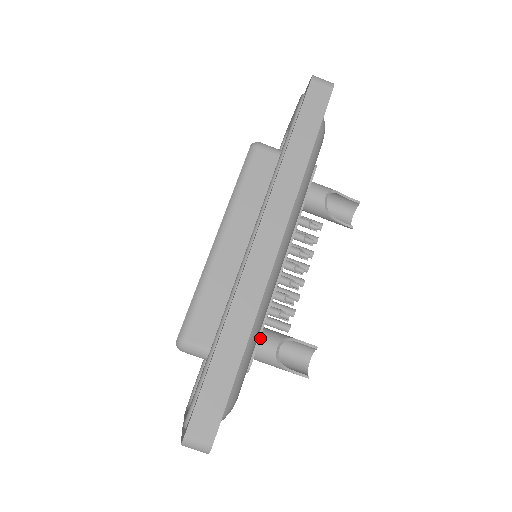
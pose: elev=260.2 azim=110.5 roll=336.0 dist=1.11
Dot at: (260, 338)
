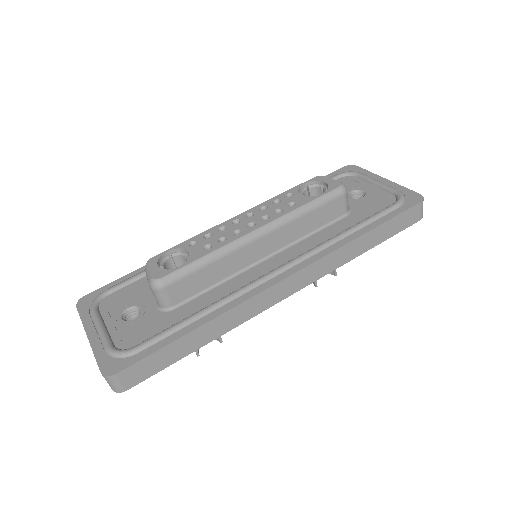
Dot at: occluded
